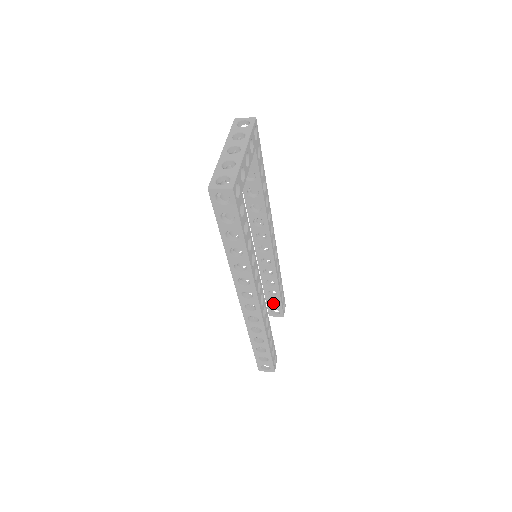
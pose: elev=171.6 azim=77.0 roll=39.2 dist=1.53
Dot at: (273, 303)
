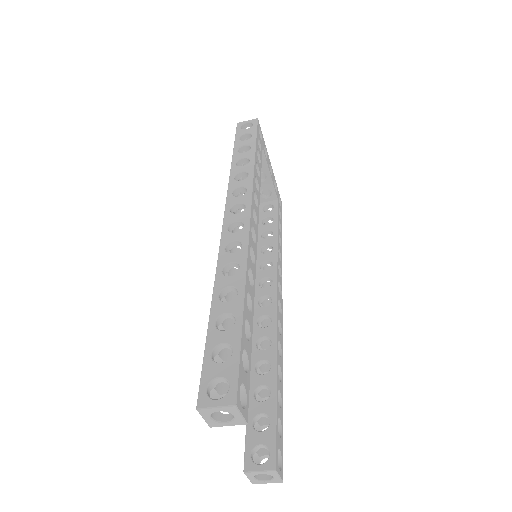
Dot at: (259, 433)
